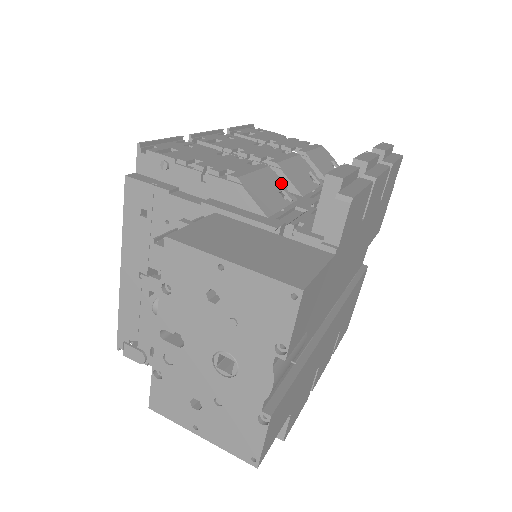
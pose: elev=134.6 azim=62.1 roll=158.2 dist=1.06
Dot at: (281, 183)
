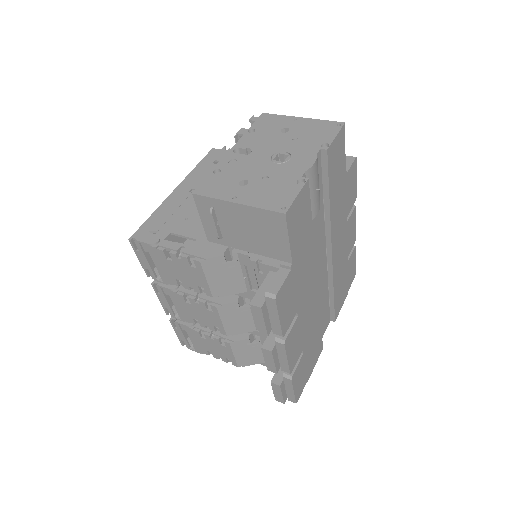
Dot at: occluded
